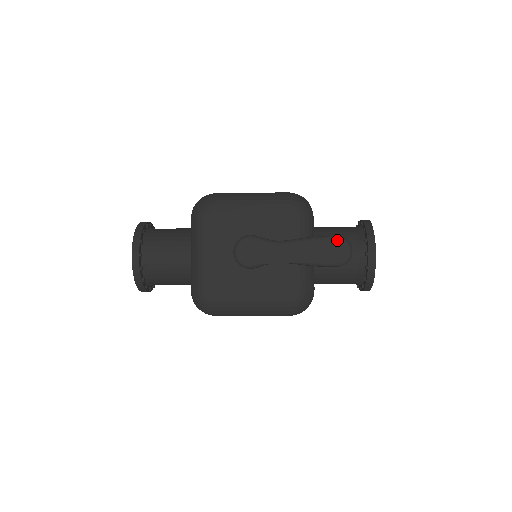
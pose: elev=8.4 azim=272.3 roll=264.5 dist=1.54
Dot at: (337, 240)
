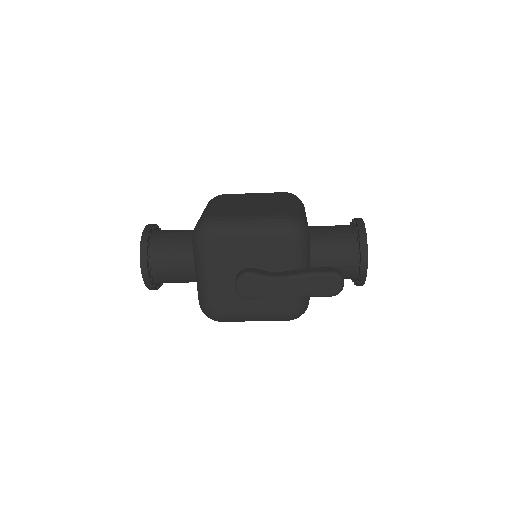
Dot at: (330, 276)
